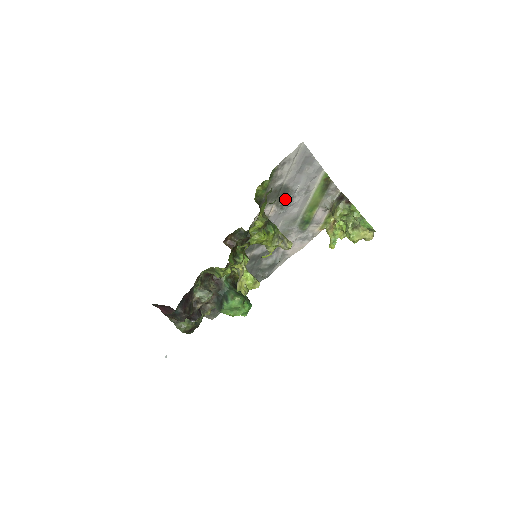
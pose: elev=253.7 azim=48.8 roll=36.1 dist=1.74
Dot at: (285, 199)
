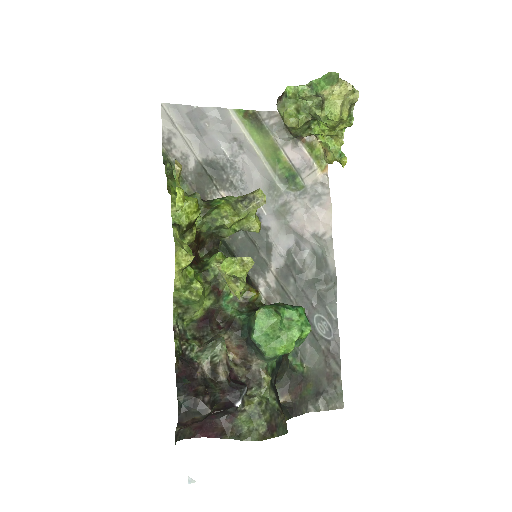
Dot at: (226, 175)
